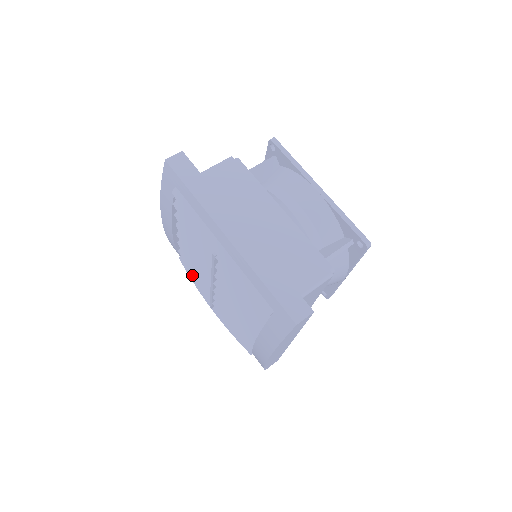
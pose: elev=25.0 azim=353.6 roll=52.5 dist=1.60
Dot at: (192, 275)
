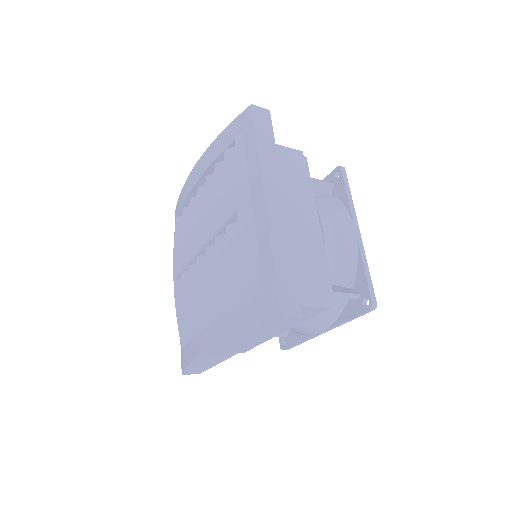
Dot at: (178, 239)
